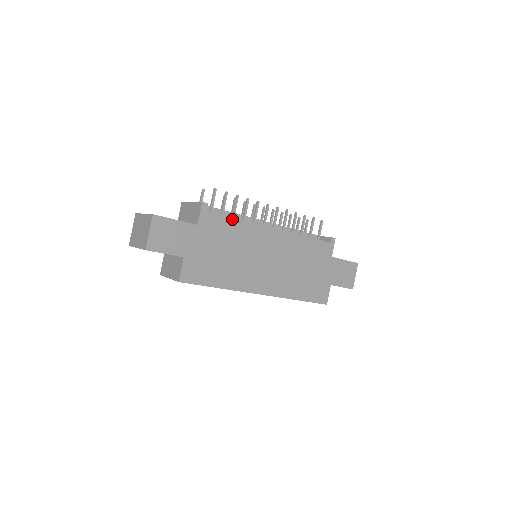
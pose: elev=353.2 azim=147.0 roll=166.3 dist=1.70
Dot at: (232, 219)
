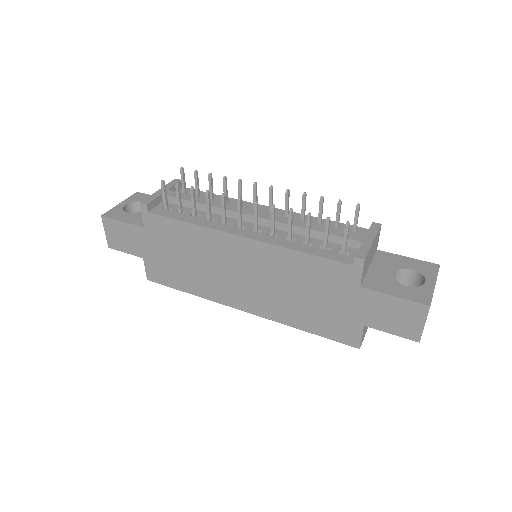
Dot at: (180, 222)
